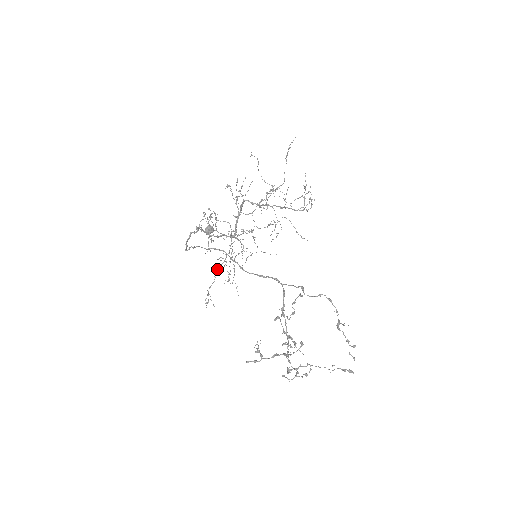
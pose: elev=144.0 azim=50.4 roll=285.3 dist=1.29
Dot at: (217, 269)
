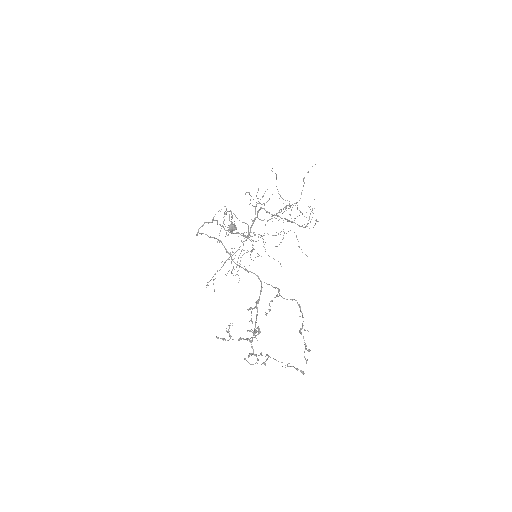
Dot at: occluded
